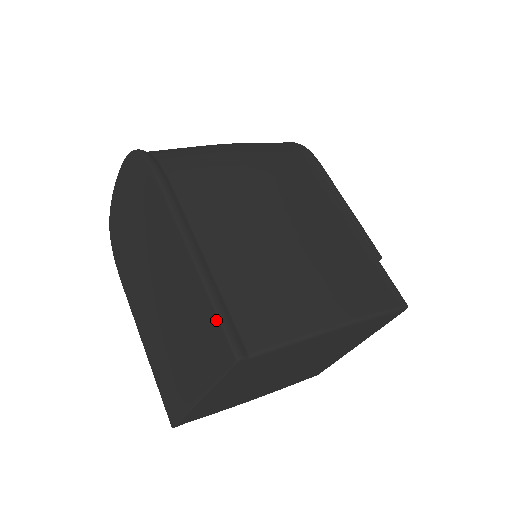
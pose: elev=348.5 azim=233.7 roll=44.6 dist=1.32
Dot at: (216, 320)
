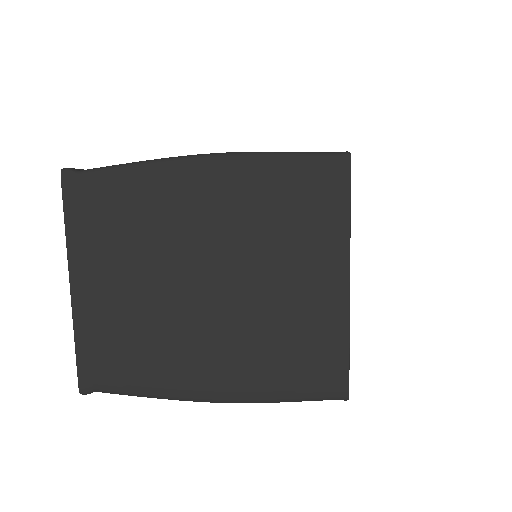
Dot at: occluded
